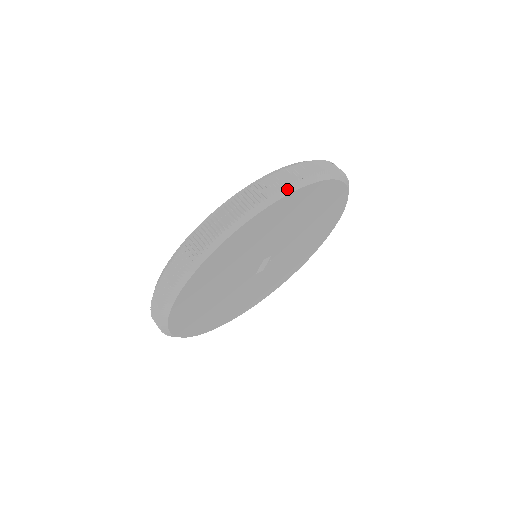
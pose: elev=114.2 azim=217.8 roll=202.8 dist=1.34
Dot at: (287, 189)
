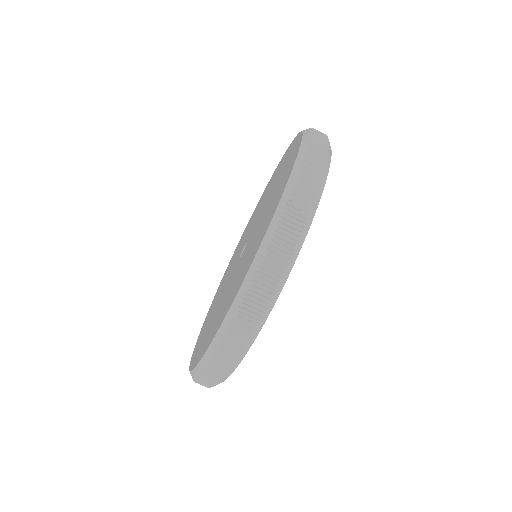
Dot at: (326, 167)
